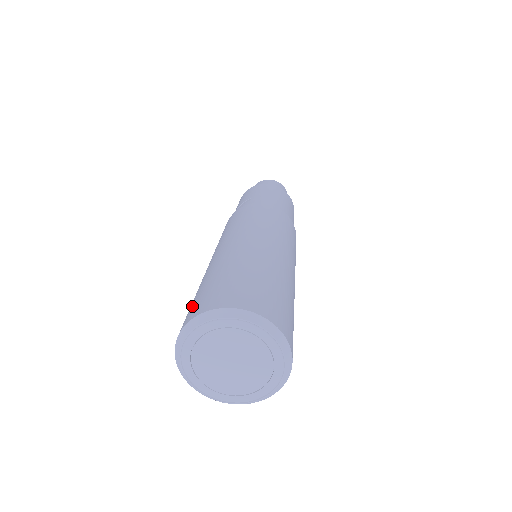
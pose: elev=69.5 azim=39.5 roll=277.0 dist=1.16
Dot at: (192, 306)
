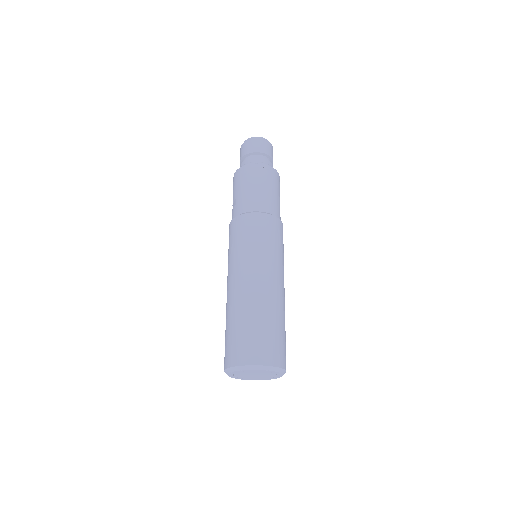
Dot at: occluded
